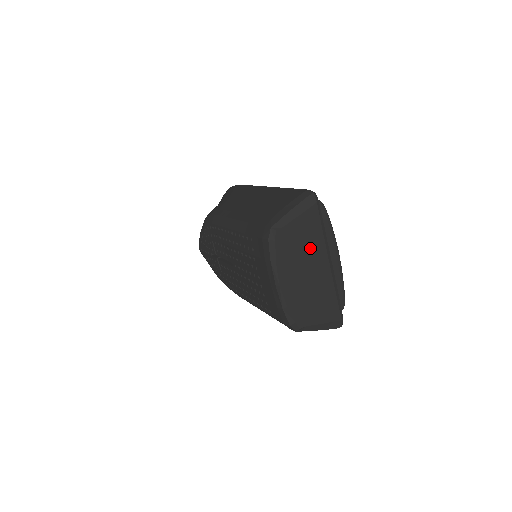
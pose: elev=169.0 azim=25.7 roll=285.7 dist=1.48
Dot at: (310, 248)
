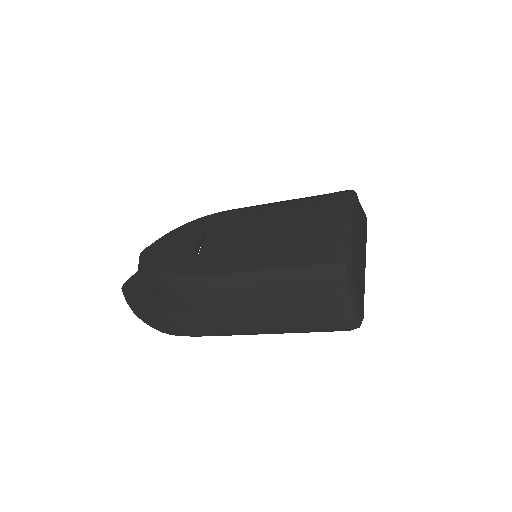
Dot at: (362, 236)
